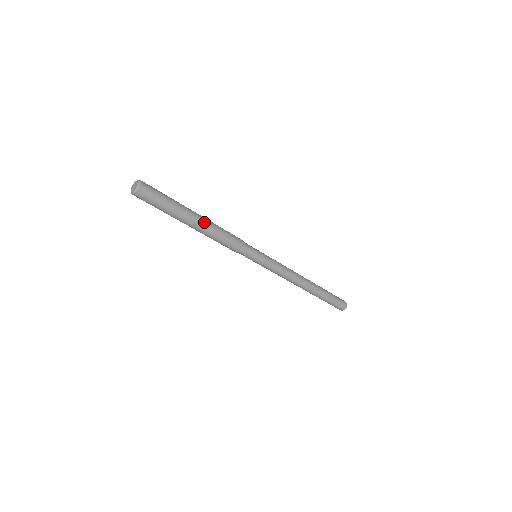
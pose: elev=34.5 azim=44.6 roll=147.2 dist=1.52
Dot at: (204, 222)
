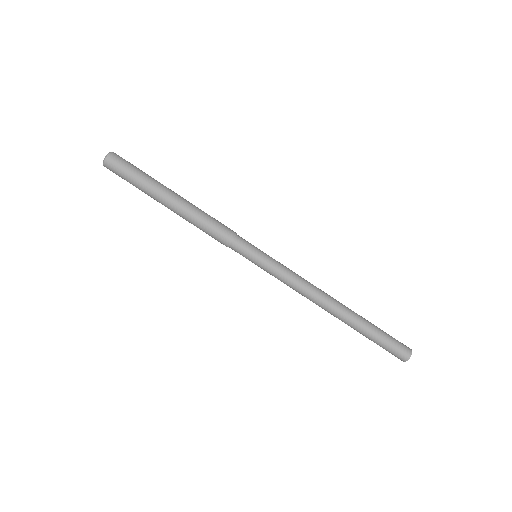
Dot at: (183, 200)
